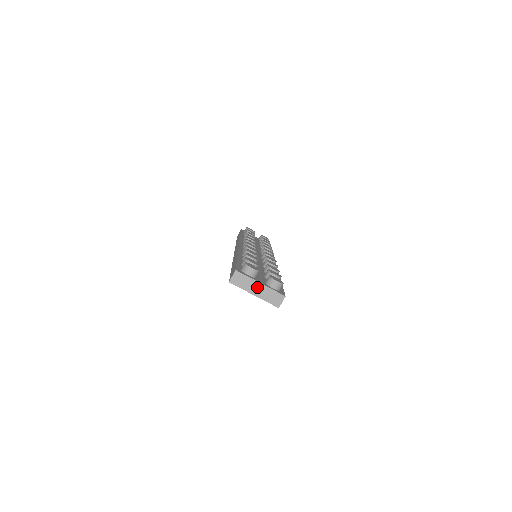
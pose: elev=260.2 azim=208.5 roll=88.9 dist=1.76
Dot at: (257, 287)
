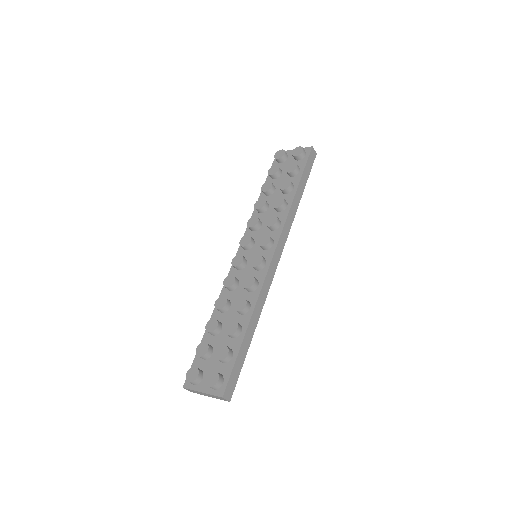
Dot at: (204, 394)
